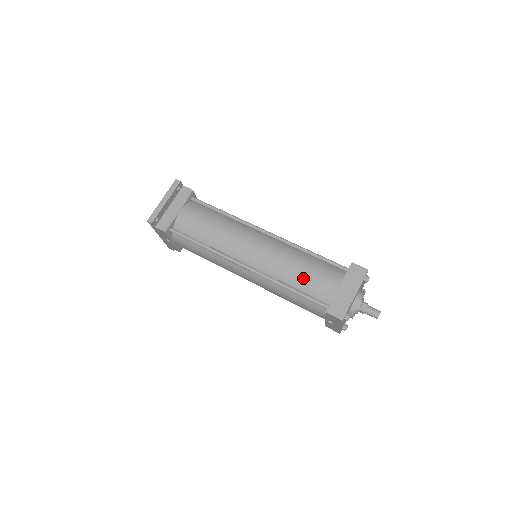
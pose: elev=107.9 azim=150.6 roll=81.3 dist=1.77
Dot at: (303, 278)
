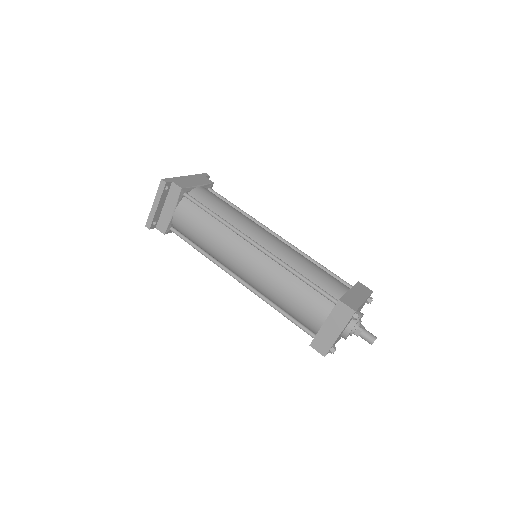
Dot at: (290, 306)
